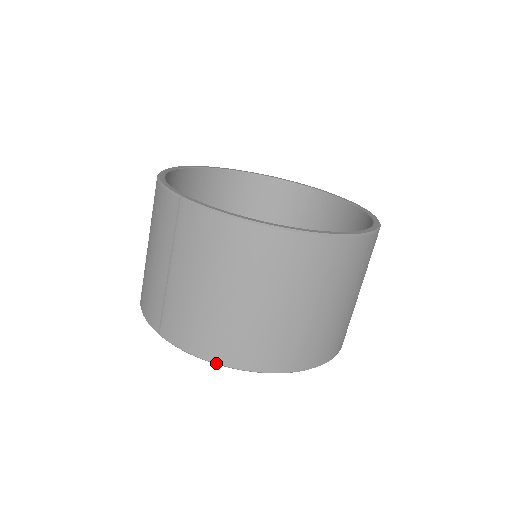
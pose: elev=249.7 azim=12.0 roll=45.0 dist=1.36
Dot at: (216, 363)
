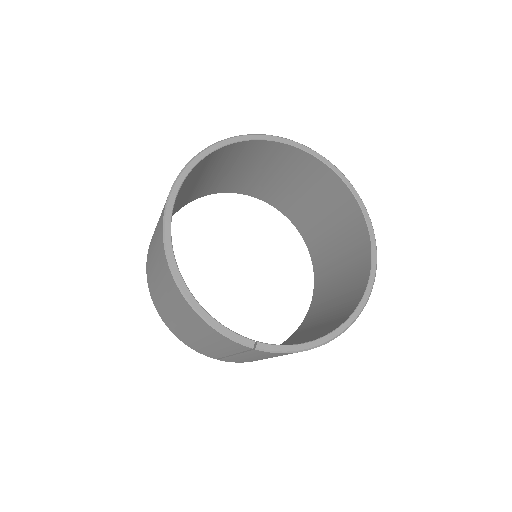
Dot at: occluded
